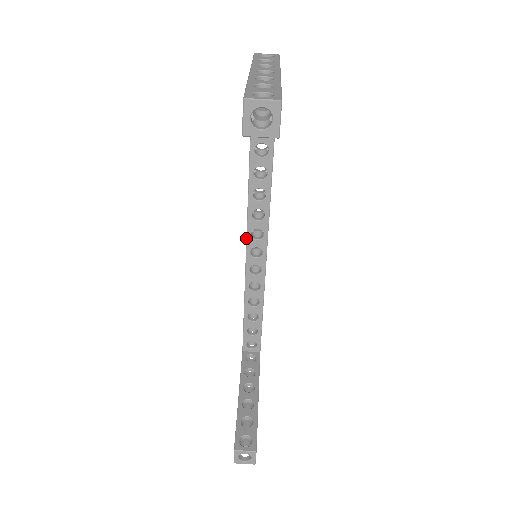
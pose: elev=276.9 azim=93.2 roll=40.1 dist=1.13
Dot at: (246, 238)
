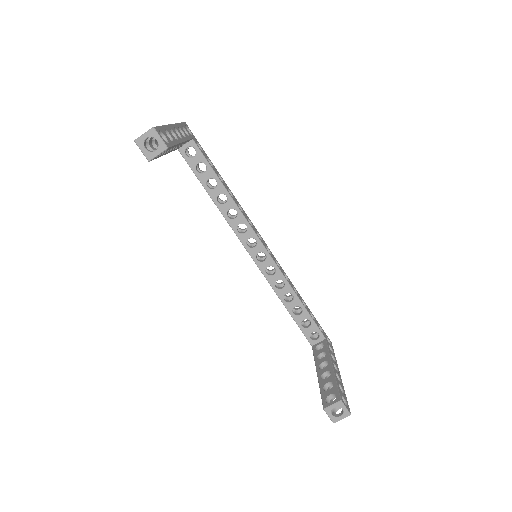
Dot at: occluded
